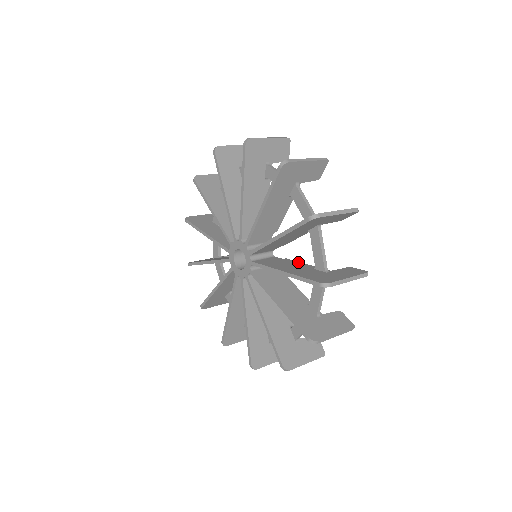
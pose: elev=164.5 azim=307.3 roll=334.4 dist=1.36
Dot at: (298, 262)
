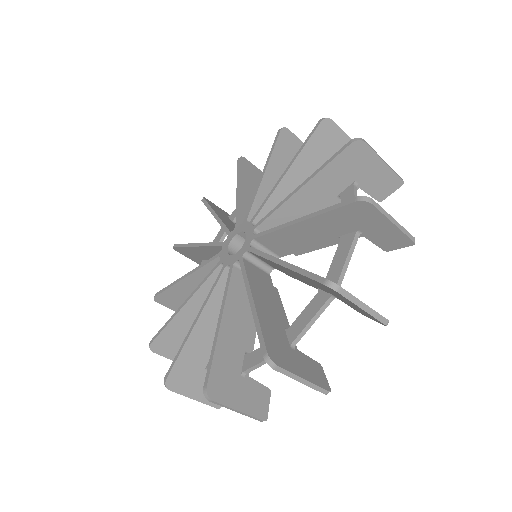
Dot at: occluded
